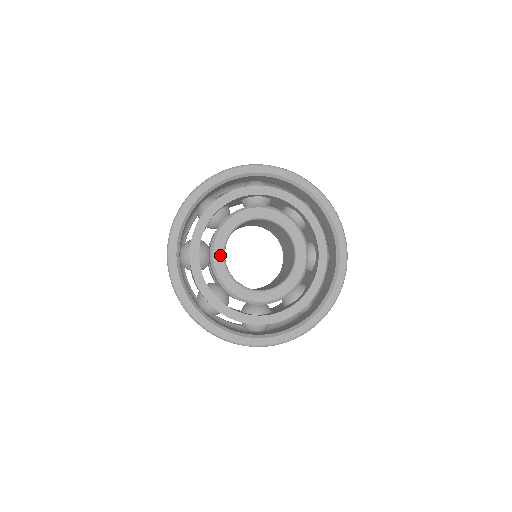
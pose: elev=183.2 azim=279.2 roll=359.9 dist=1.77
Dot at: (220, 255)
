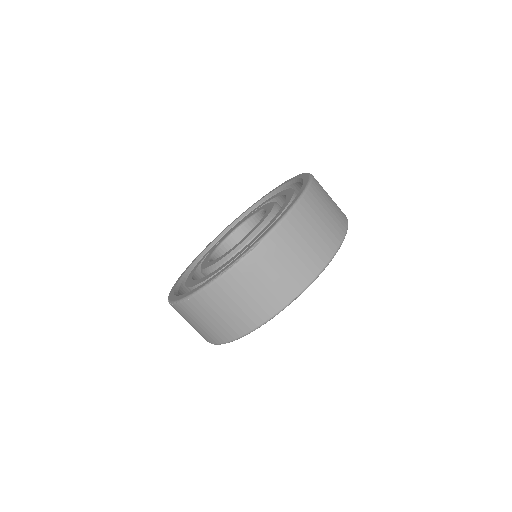
Dot at: (212, 252)
